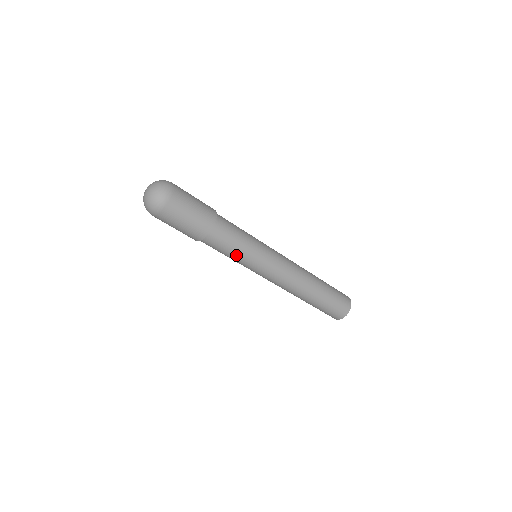
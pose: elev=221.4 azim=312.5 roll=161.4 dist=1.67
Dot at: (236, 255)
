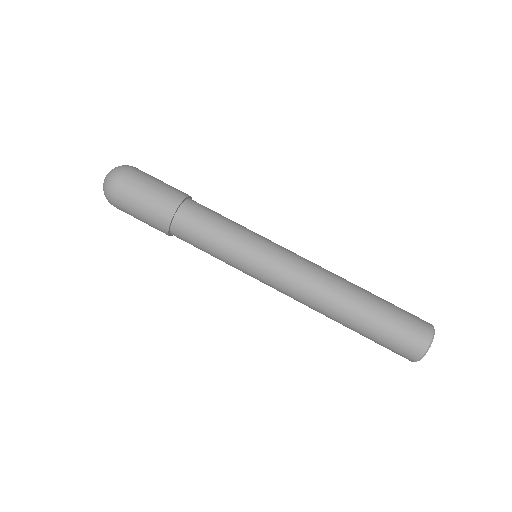
Dot at: (231, 223)
